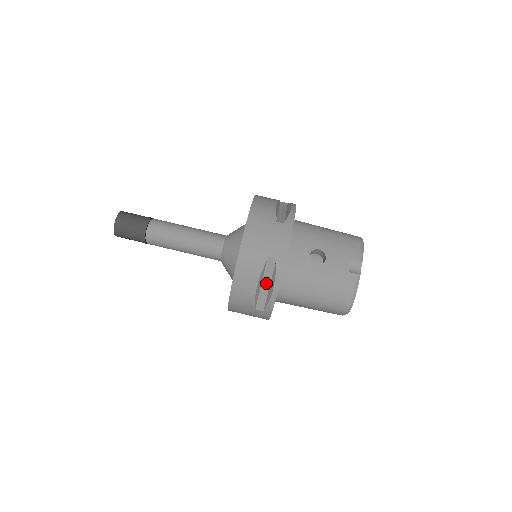
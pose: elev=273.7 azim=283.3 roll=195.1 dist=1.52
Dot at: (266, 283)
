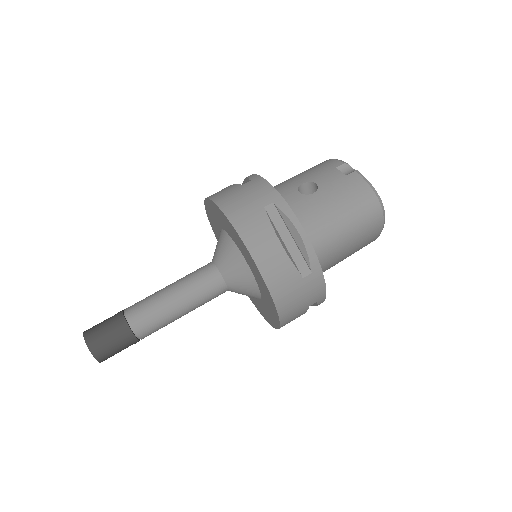
Dot at: (287, 238)
